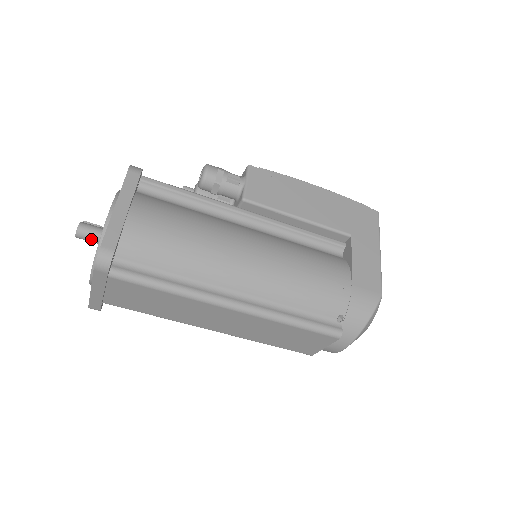
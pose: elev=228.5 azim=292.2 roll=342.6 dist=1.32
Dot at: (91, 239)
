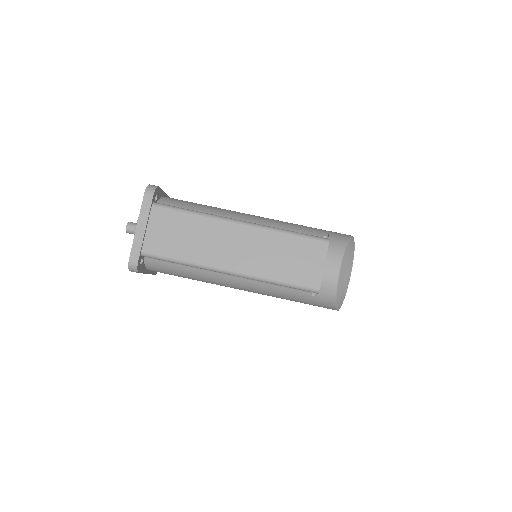
Dot at: occluded
